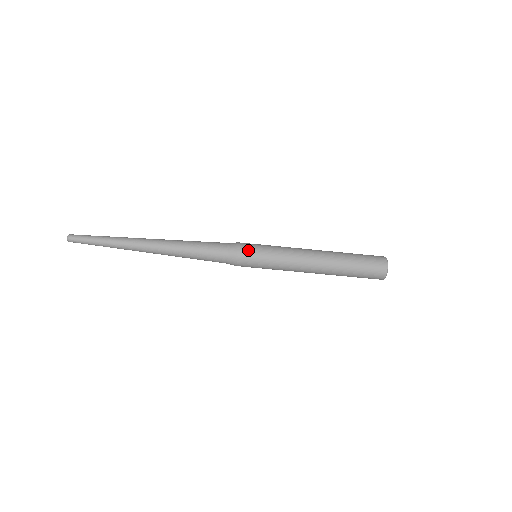
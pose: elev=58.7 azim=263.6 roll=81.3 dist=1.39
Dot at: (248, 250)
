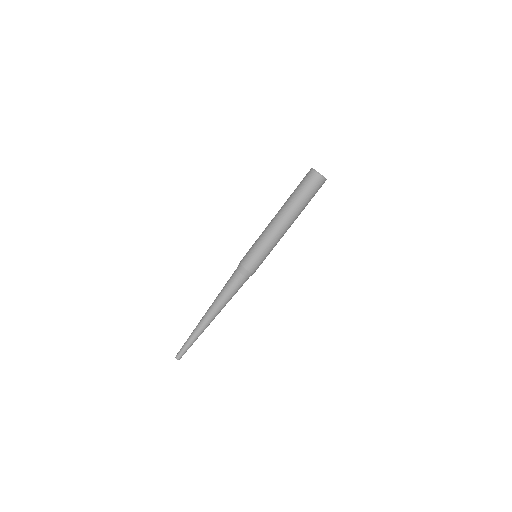
Dot at: (247, 260)
